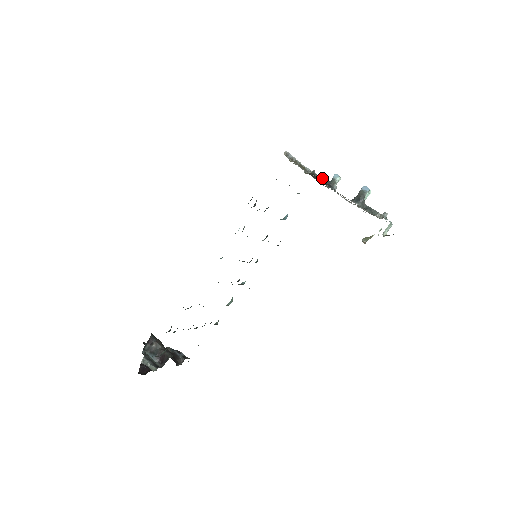
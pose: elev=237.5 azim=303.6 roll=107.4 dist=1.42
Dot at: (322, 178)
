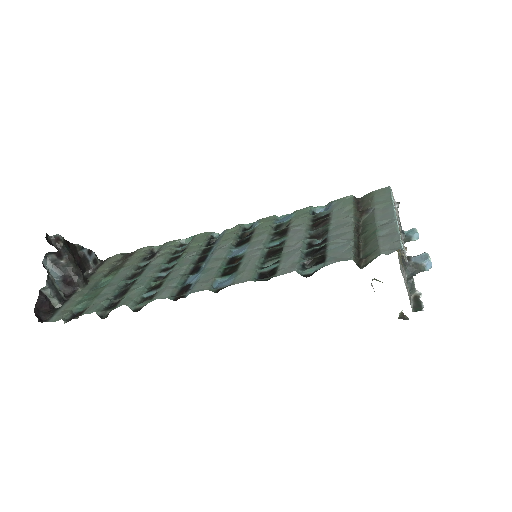
Dot at: (400, 224)
